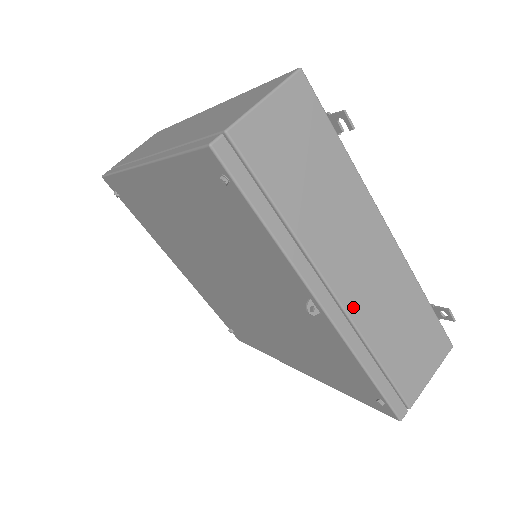
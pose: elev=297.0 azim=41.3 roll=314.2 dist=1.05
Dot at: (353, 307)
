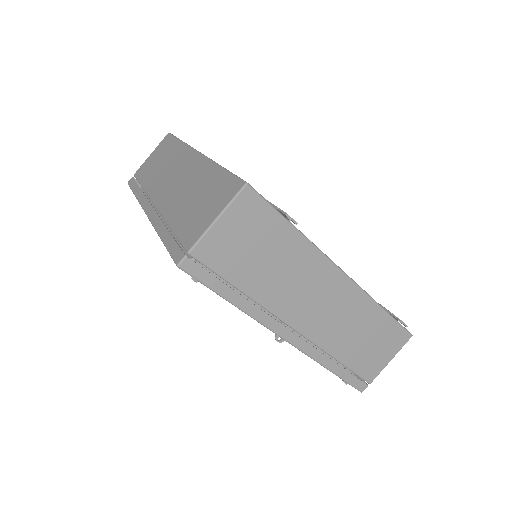
Dot at: (313, 334)
